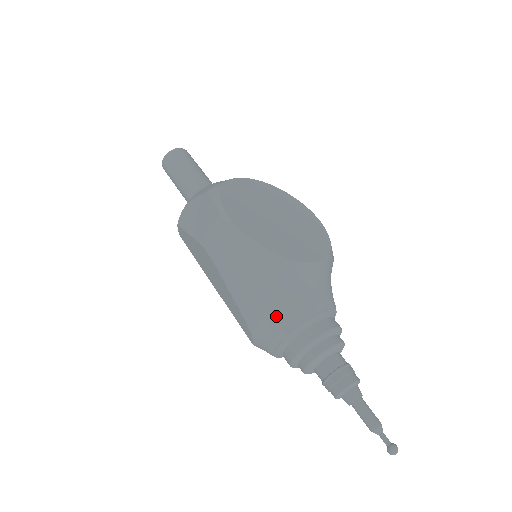
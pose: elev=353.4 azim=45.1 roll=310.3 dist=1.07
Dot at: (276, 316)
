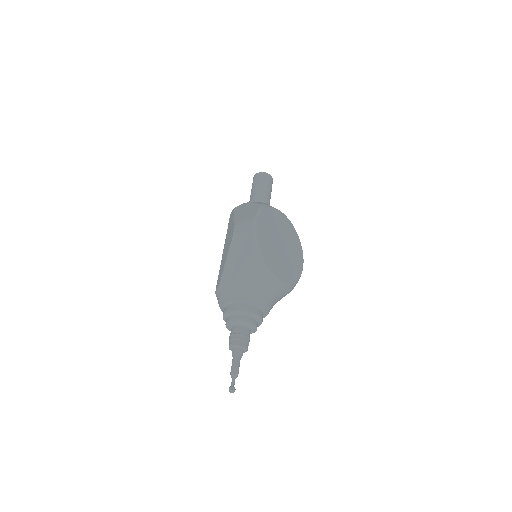
Dot at: (237, 285)
